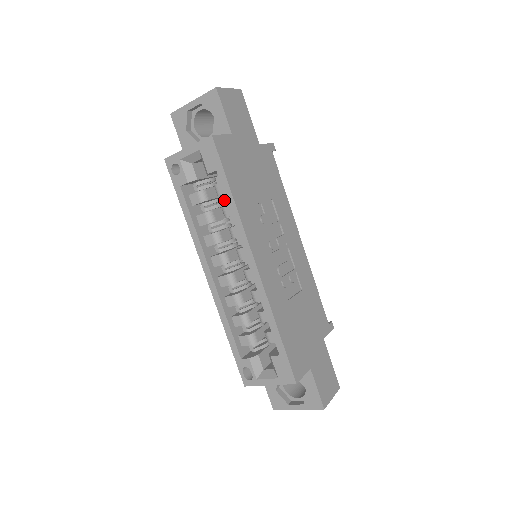
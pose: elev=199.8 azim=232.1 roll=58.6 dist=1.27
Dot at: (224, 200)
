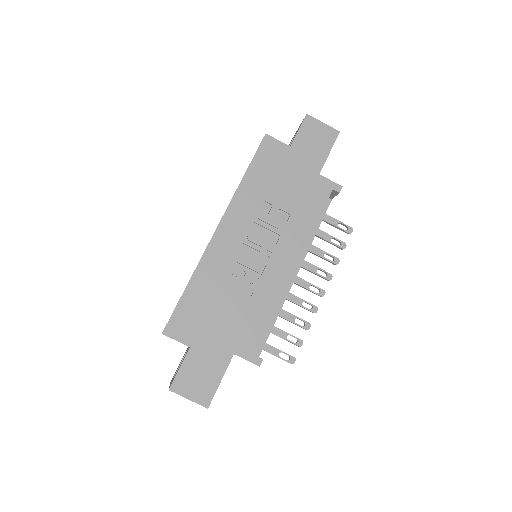
Dot at: occluded
